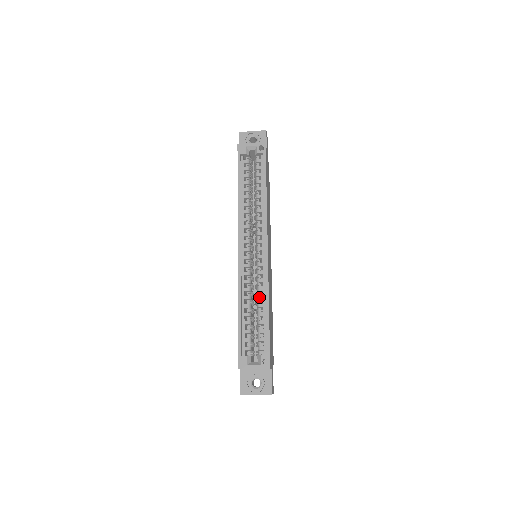
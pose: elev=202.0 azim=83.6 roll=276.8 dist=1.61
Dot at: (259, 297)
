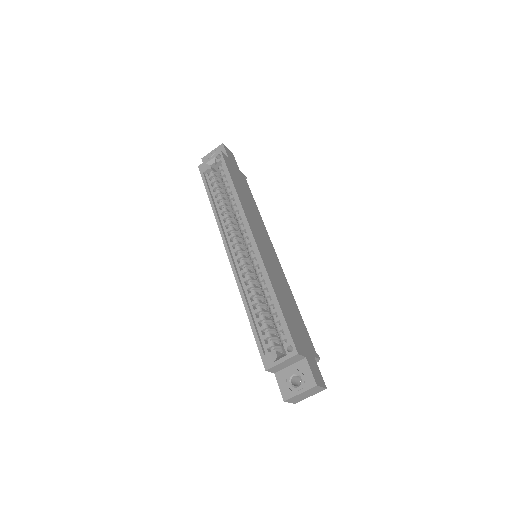
Dot at: (262, 287)
